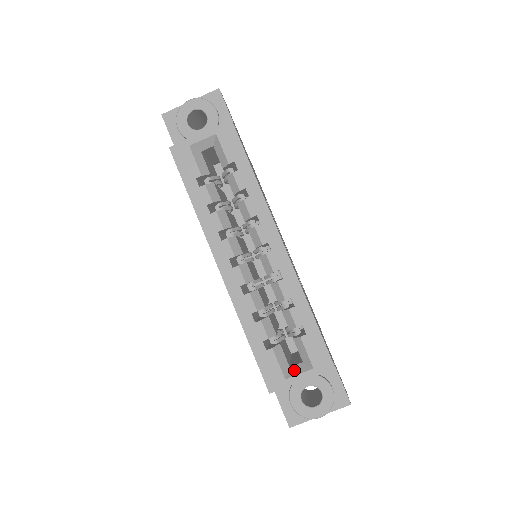
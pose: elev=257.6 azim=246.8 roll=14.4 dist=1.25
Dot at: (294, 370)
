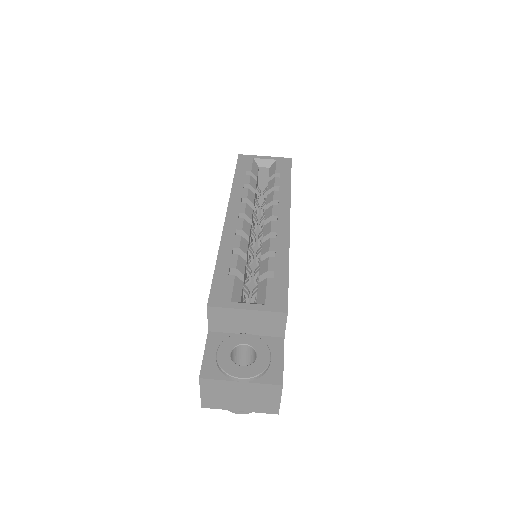
Dot at: (244, 302)
